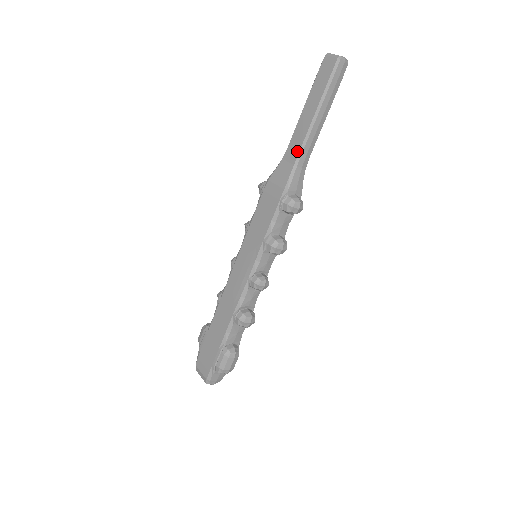
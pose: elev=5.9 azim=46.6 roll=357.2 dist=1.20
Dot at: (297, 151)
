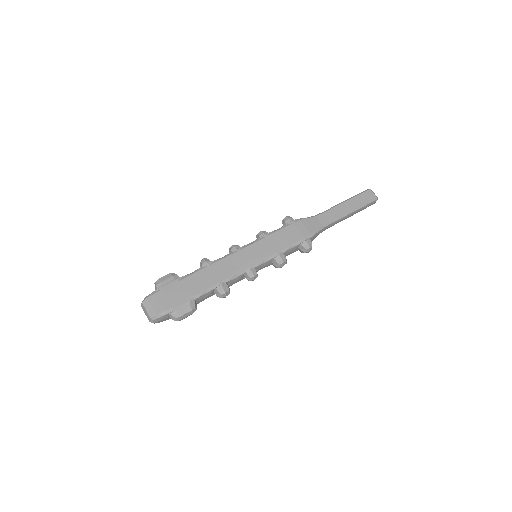
Dot at: (329, 220)
